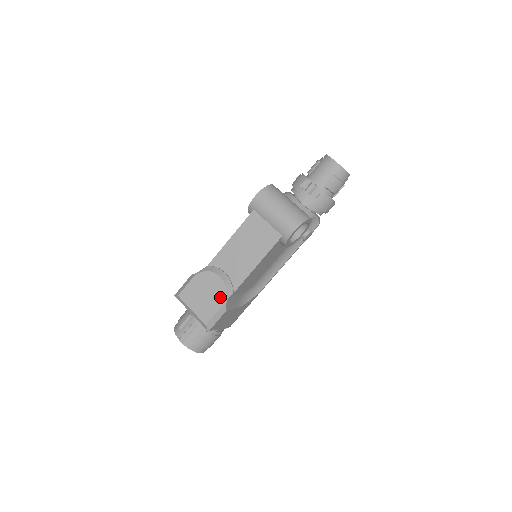
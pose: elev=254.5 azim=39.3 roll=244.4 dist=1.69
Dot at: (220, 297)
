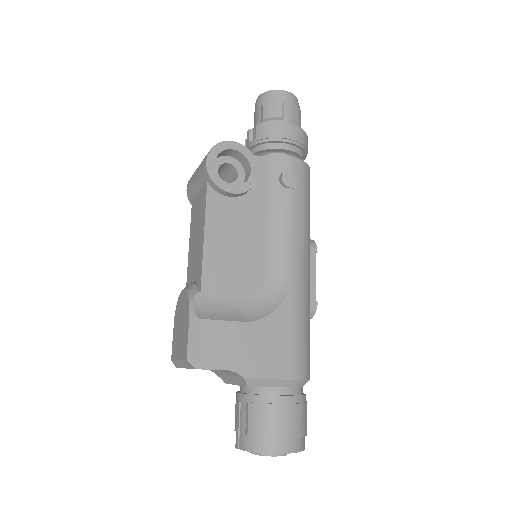
Dot at: (186, 309)
